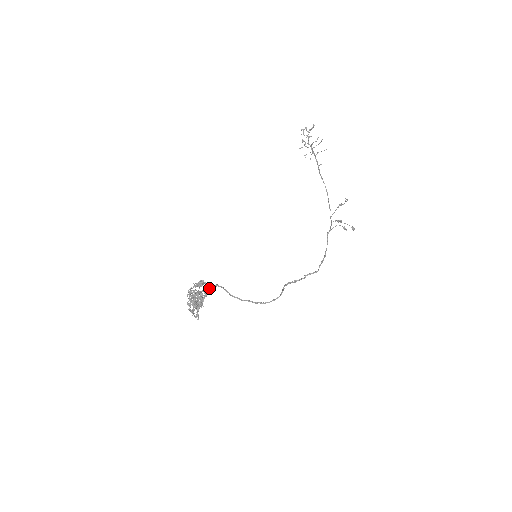
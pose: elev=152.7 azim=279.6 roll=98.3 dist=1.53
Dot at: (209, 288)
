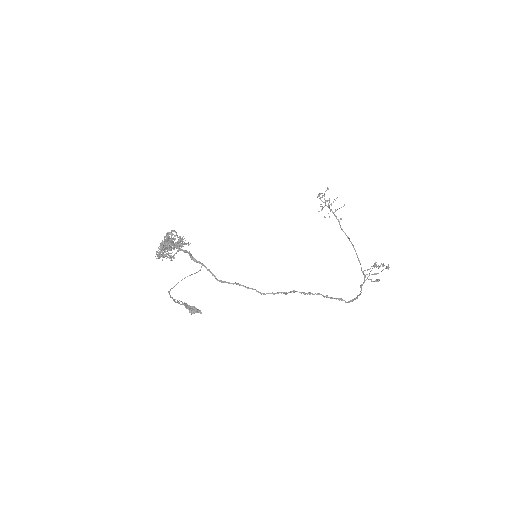
Dot at: (185, 240)
